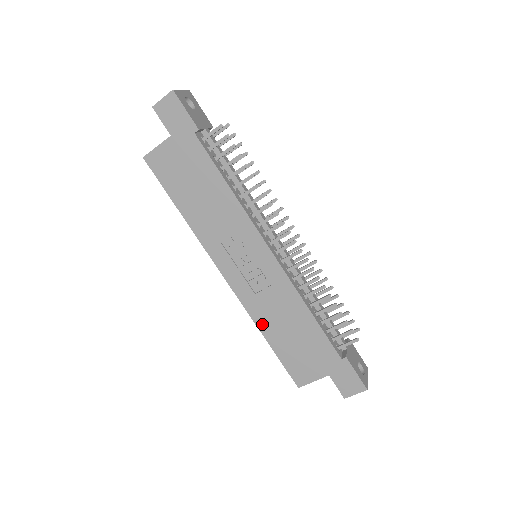
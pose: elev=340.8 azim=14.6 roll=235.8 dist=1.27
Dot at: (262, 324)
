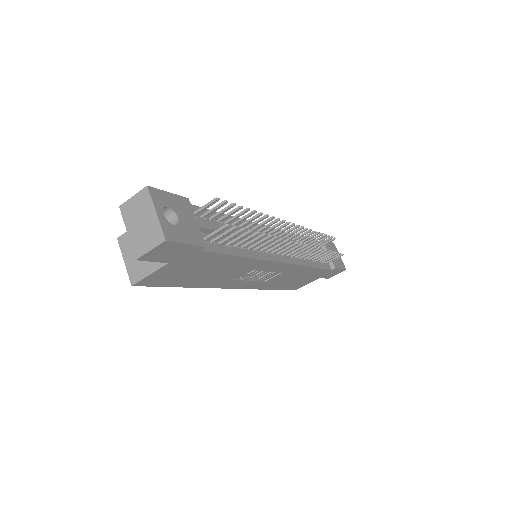
Dot at: (270, 287)
